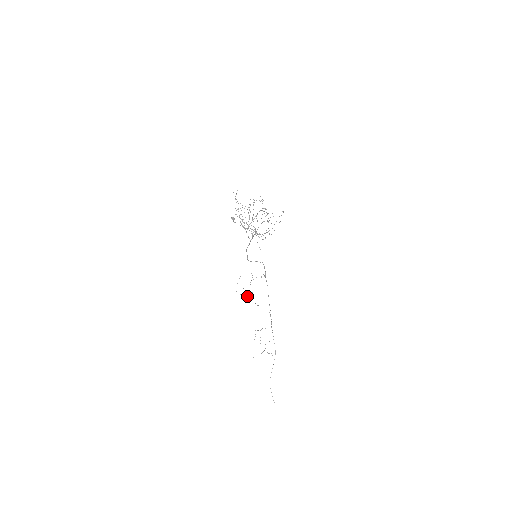
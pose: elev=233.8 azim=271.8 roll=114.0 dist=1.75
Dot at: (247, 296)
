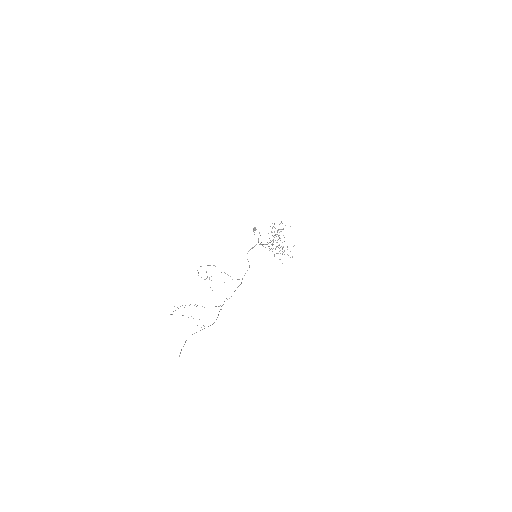
Dot at: (205, 279)
